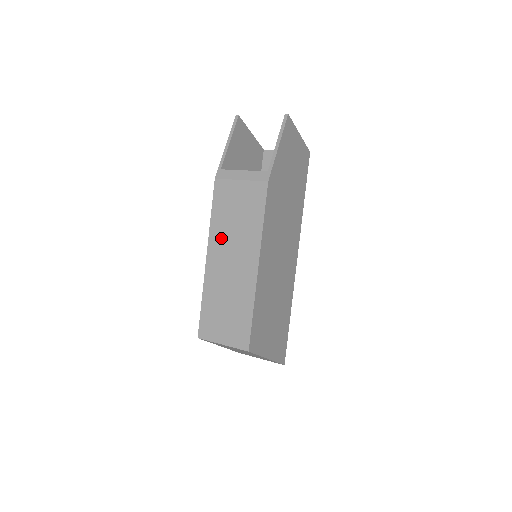
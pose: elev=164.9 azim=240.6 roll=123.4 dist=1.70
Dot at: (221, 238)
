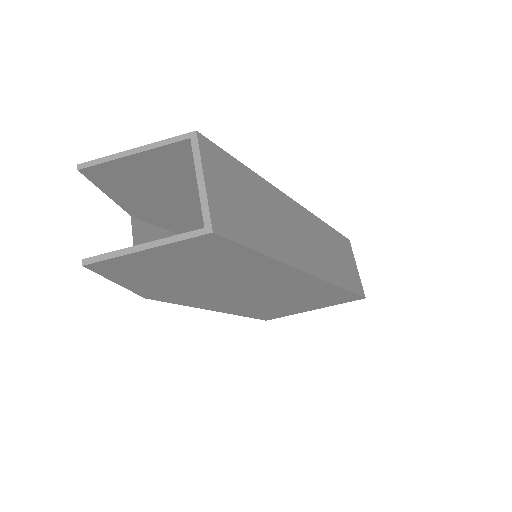
Dot at: occluded
